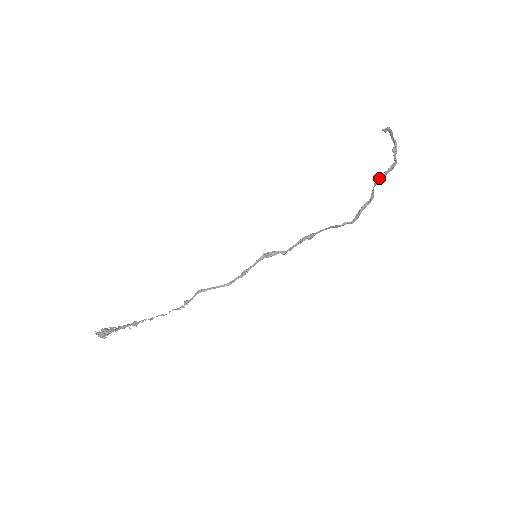
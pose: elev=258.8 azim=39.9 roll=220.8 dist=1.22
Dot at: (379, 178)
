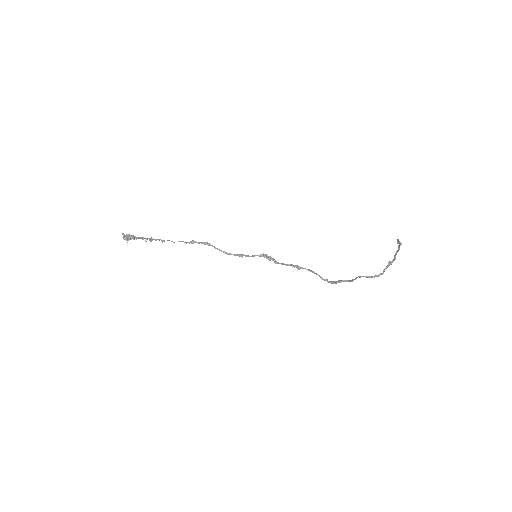
Dot at: (364, 276)
